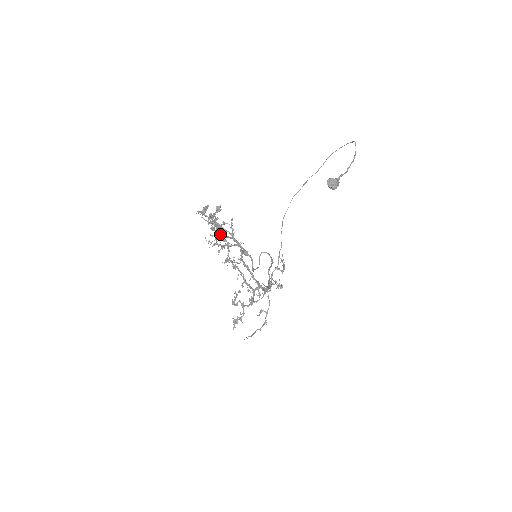
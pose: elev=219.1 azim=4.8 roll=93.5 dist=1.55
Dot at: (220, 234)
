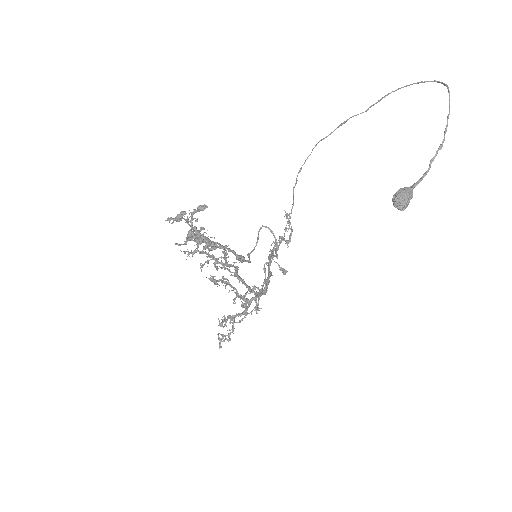
Dot at: occluded
